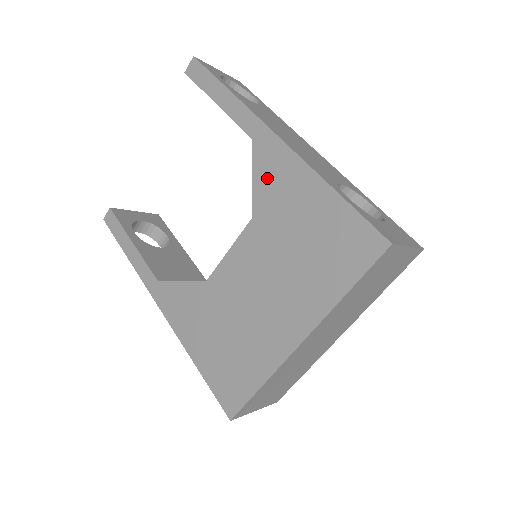
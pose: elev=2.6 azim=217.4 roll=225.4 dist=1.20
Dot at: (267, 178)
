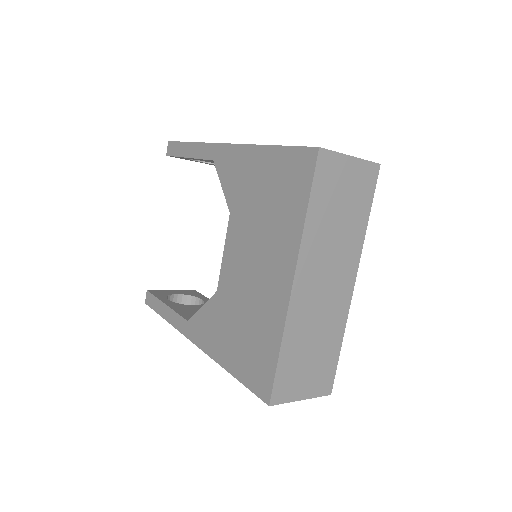
Dot at: (229, 177)
